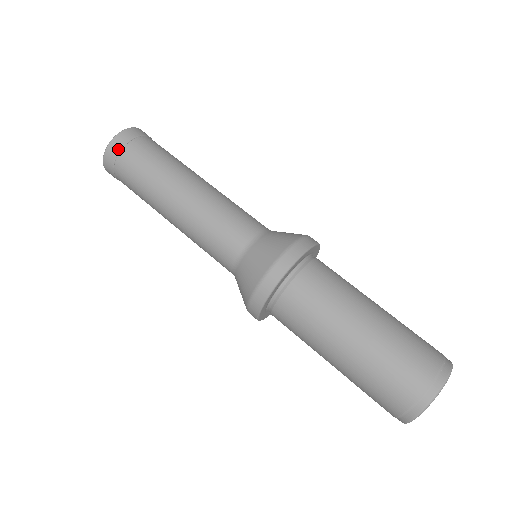
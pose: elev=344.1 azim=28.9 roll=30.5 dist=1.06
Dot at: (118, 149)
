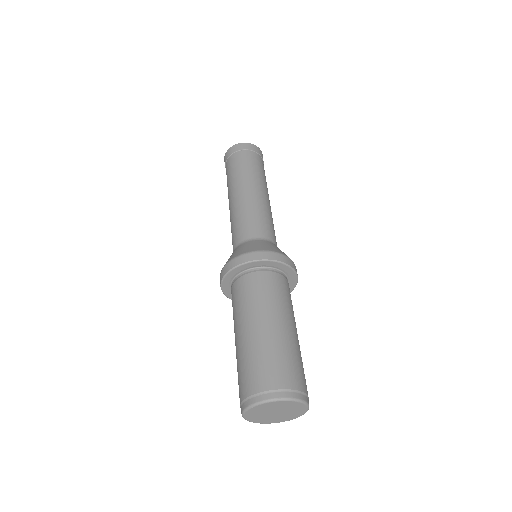
Dot at: (258, 152)
